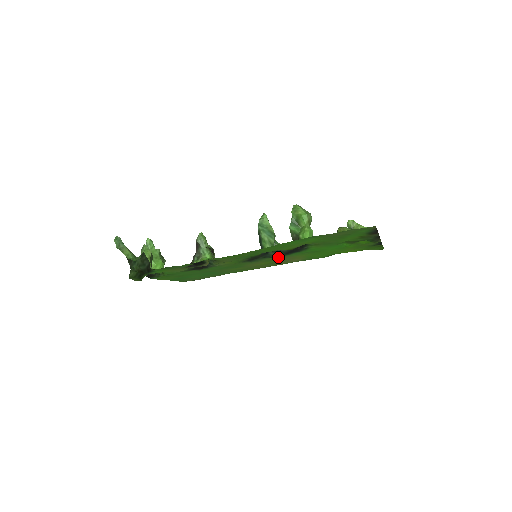
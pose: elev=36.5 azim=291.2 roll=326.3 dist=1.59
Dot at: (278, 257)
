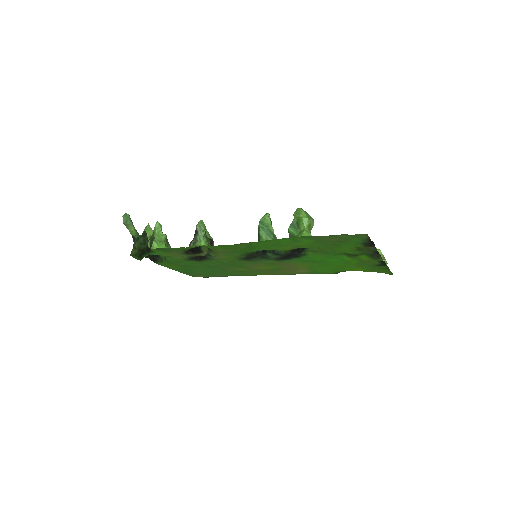
Dot at: (278, 261)
